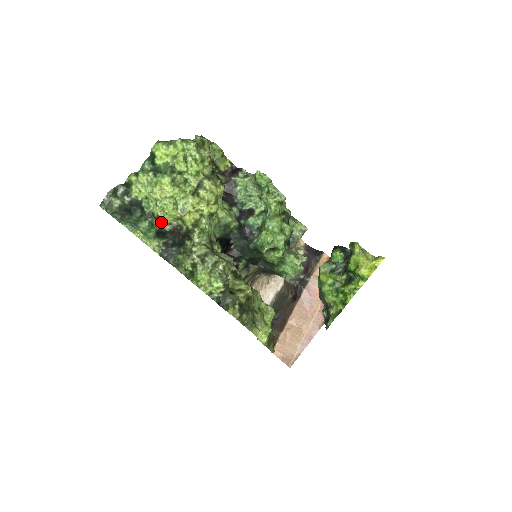
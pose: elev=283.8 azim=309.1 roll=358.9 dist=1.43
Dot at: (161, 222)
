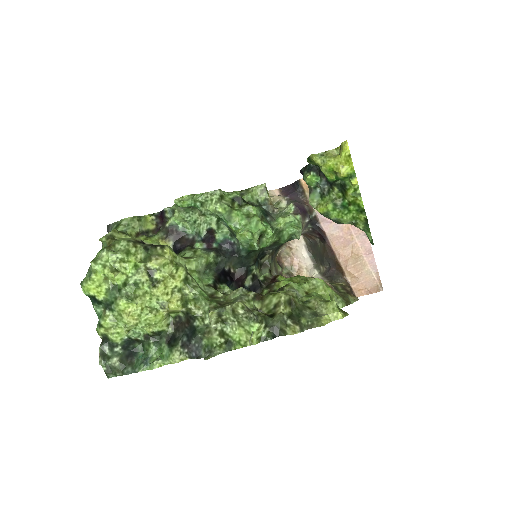
Dot at: (161, 333)
